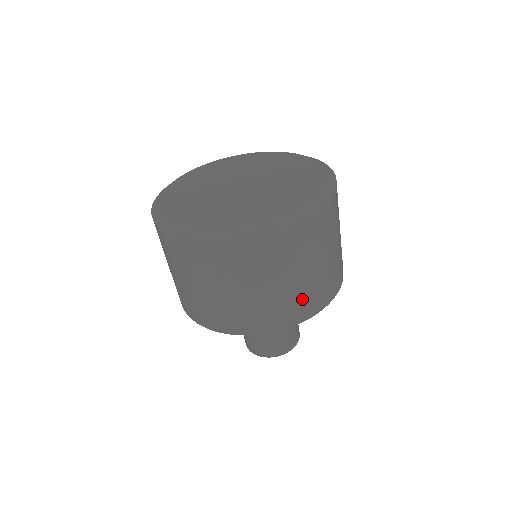
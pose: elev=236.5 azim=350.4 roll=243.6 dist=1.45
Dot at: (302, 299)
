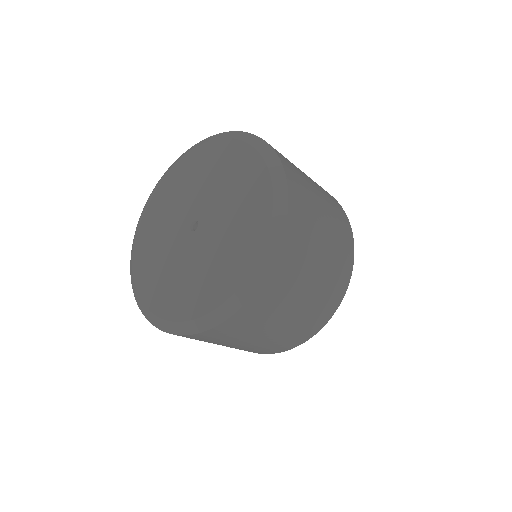
Dot at: (319, 307)
